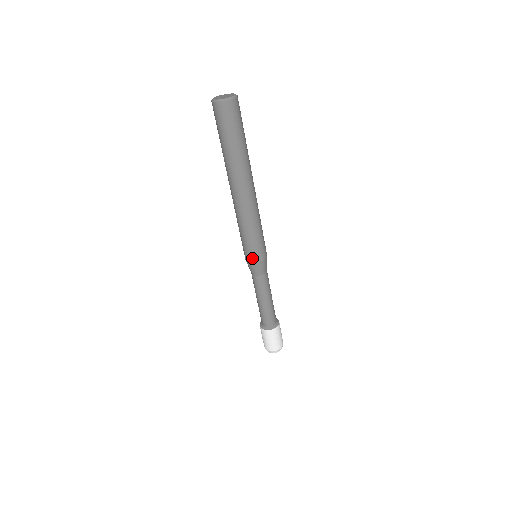
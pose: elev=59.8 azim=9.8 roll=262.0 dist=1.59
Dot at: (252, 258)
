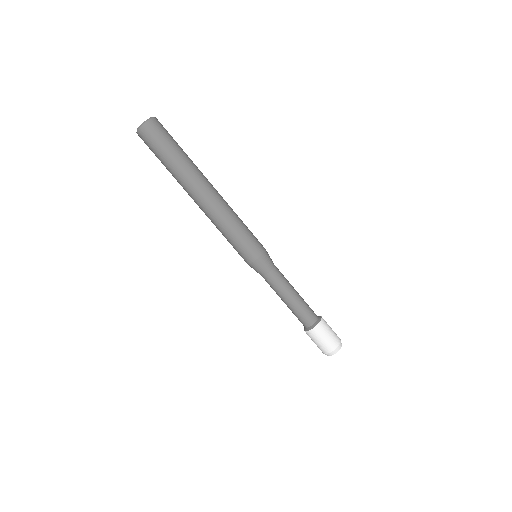
Dot at: (251, 256)
